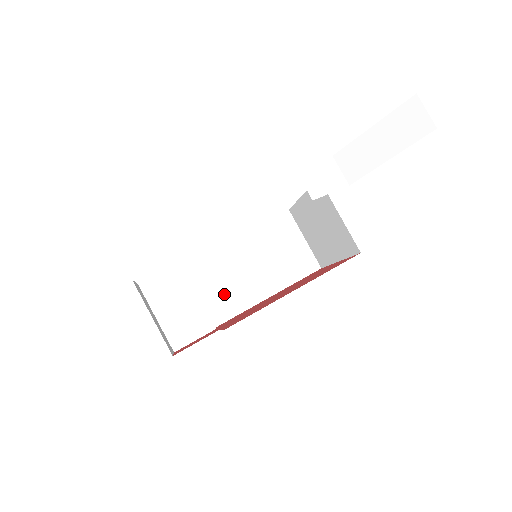
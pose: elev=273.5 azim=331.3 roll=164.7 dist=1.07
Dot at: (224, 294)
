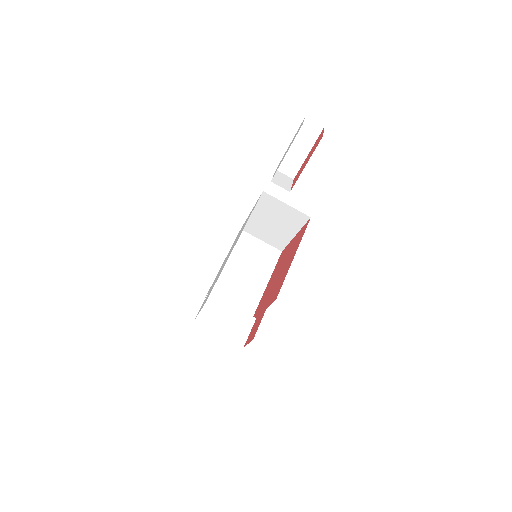
Dot at: (240, 301)
